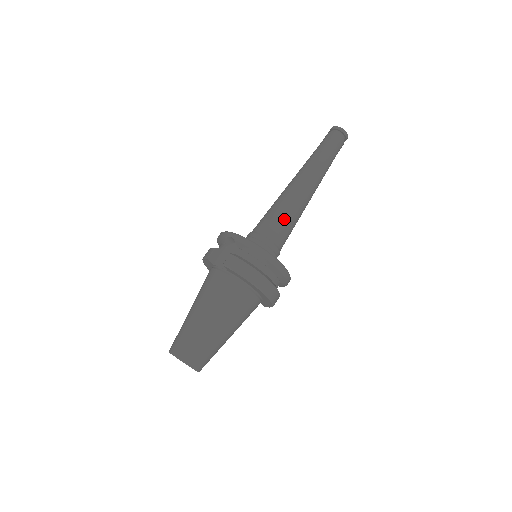
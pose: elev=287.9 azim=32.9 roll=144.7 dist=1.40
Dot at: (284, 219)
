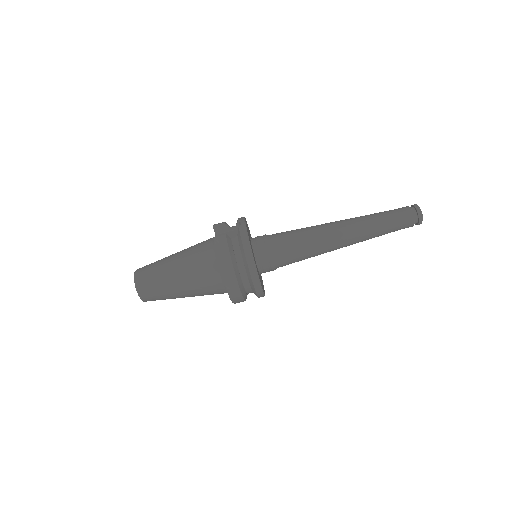
Dot at: (298, 244)
